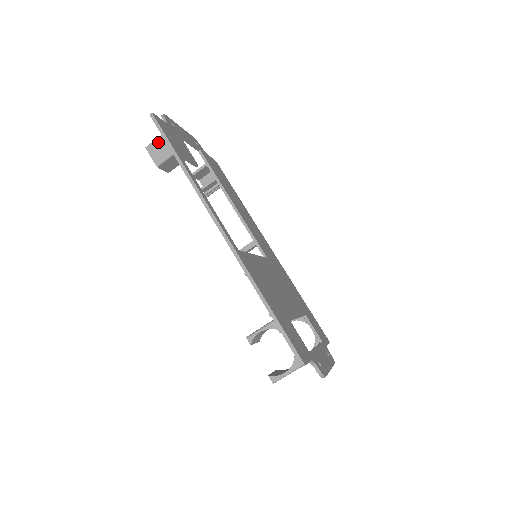
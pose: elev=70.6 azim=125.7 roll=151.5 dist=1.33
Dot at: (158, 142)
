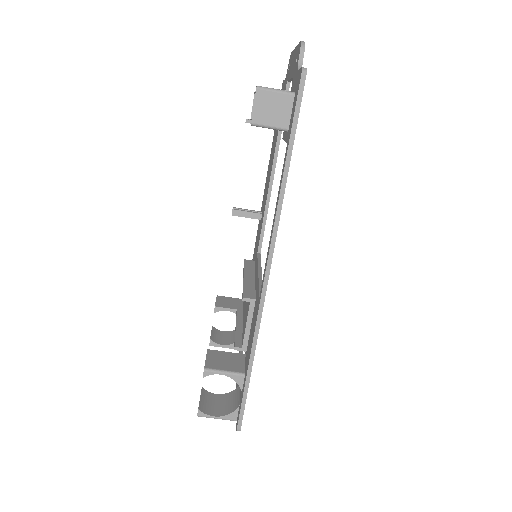
Dot at: (277, 97)
